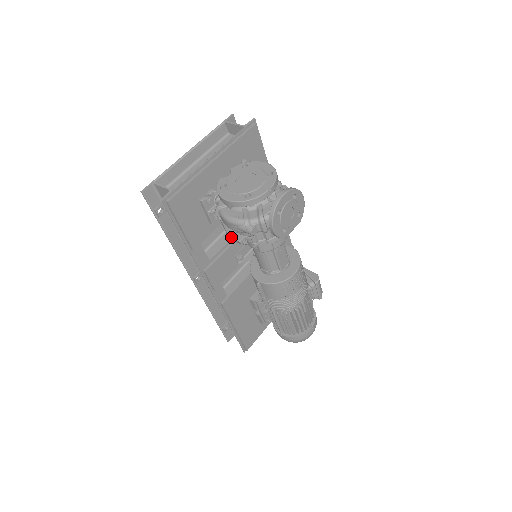
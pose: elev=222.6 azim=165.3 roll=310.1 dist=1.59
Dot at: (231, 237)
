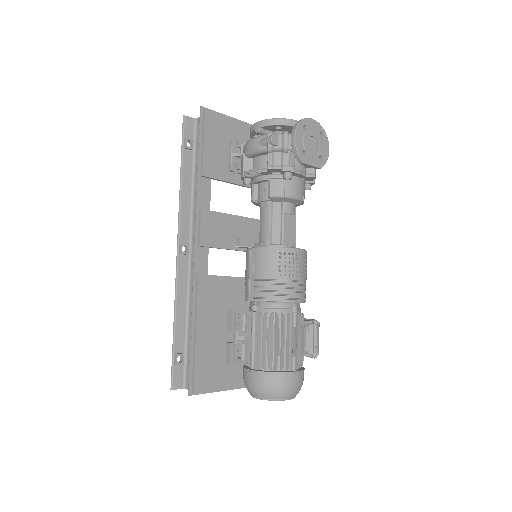
Dot at: (246, 171)
